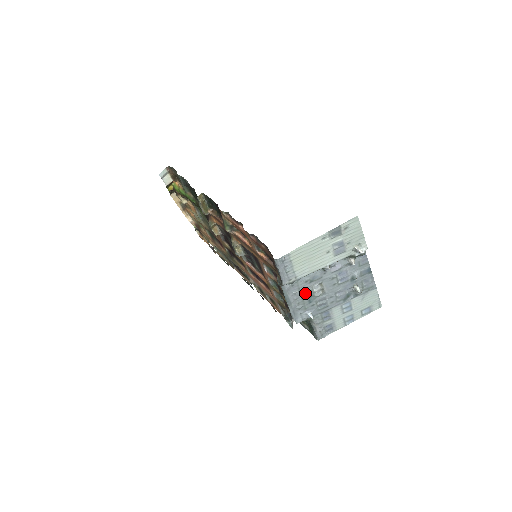
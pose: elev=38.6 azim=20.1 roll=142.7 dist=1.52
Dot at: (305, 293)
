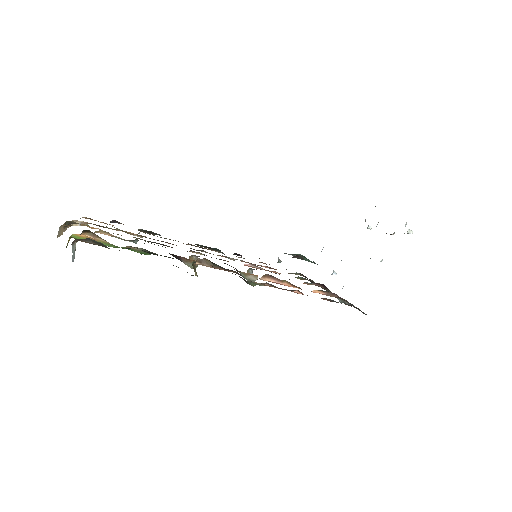
Dot at: occluded
